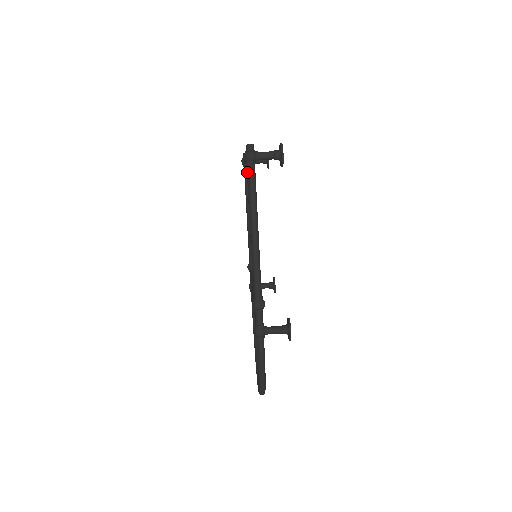
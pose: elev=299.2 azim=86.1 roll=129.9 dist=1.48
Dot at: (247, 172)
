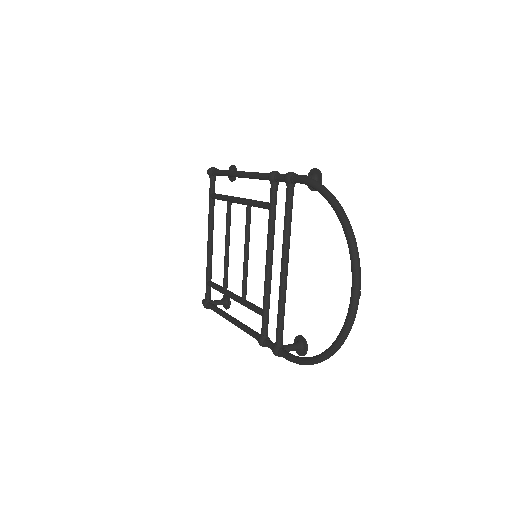
Dot at: (214, 195)
